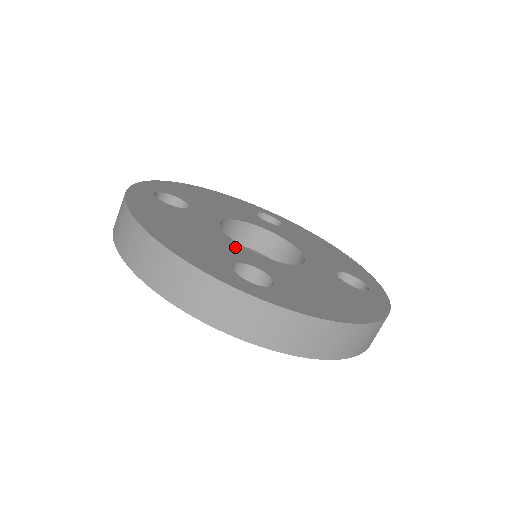
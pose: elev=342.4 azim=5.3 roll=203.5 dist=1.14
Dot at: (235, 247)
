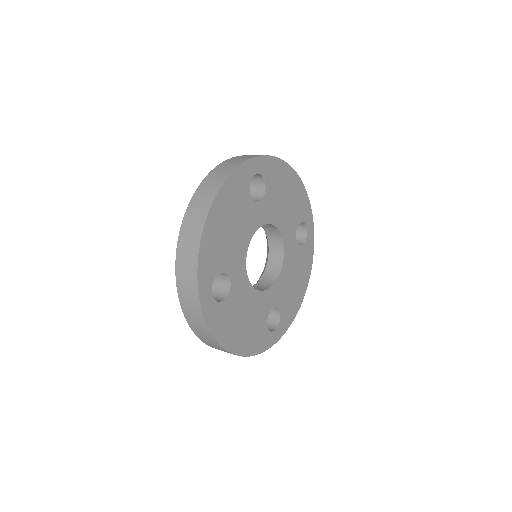
Dot at: (241, 257)
